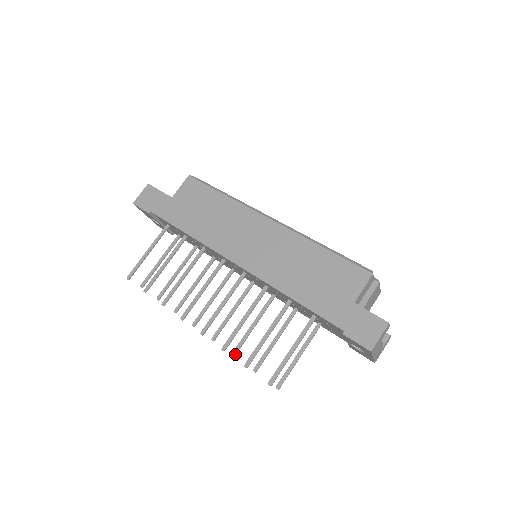
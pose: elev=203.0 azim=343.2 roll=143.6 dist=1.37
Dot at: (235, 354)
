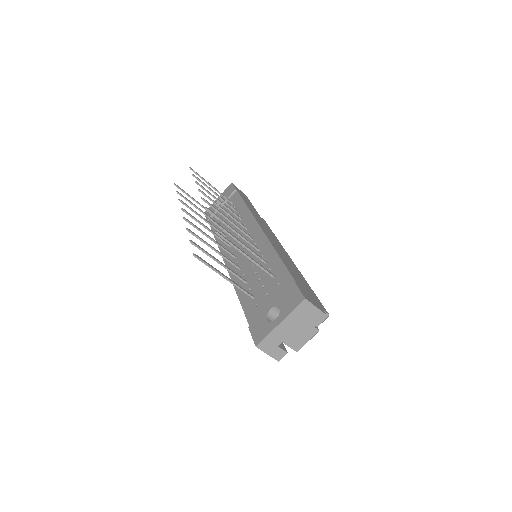
Dot at: (189, 230)
